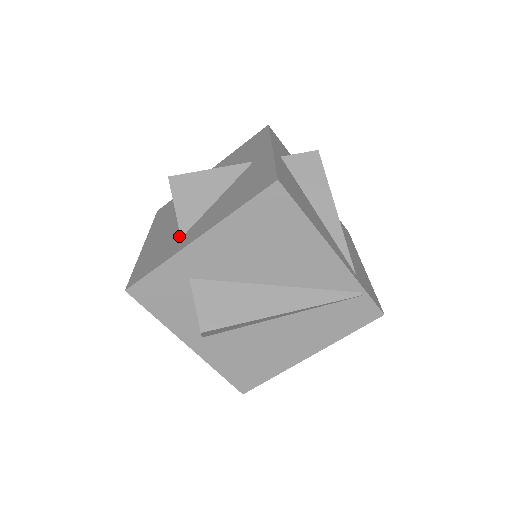
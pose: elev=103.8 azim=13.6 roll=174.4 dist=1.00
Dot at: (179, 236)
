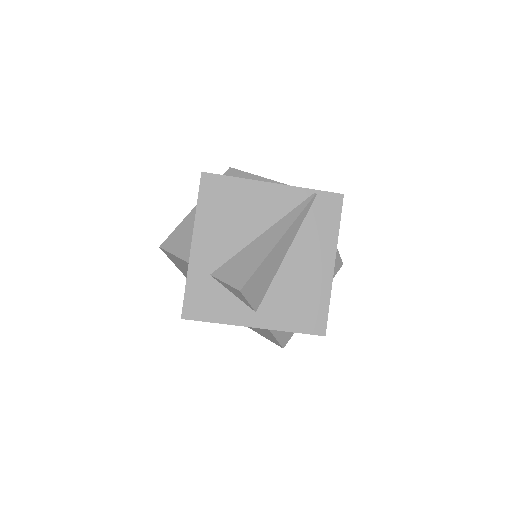
Dot at: occluded
